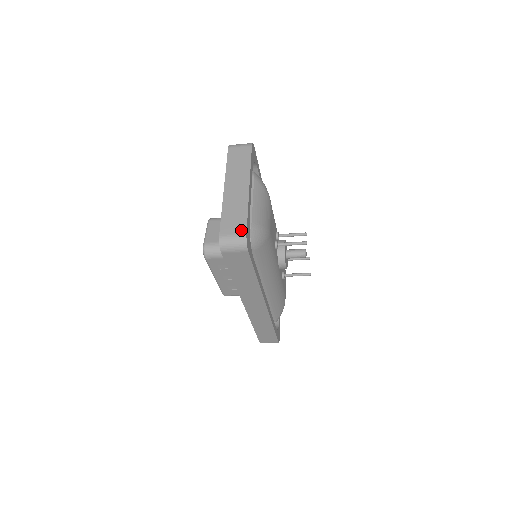
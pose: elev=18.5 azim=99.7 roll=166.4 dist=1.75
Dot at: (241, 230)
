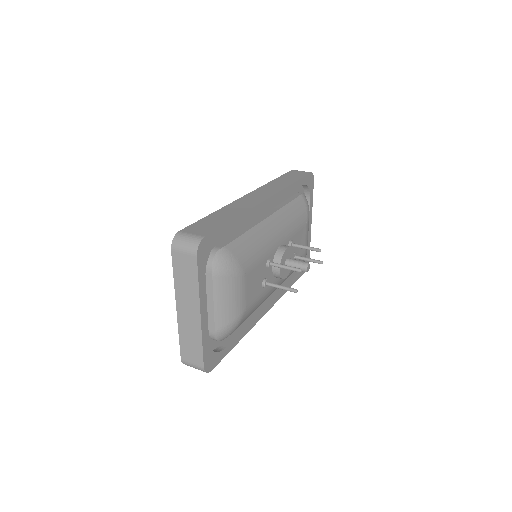
Dot at: (199, 363)
